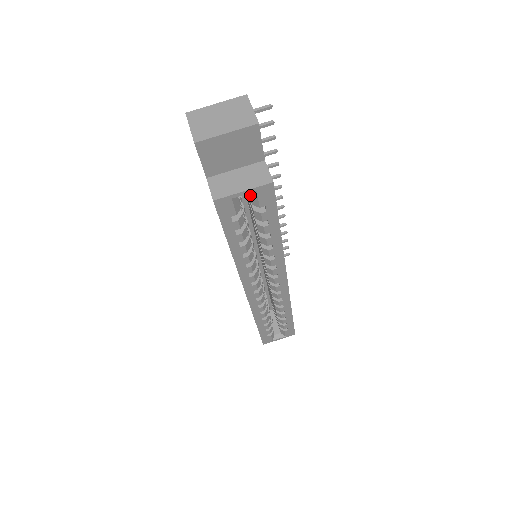
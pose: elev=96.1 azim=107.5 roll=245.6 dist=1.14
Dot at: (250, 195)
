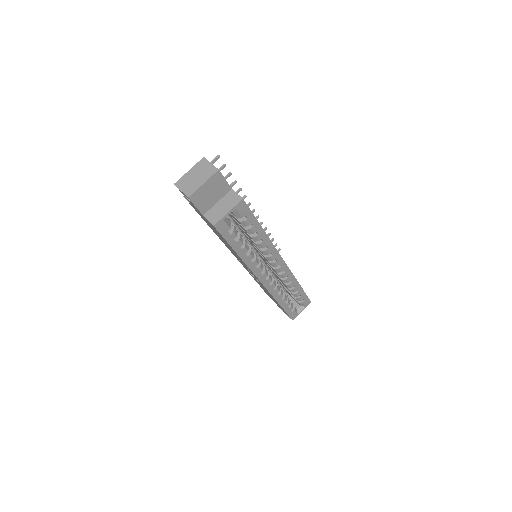
Dot at: (233, 213)
